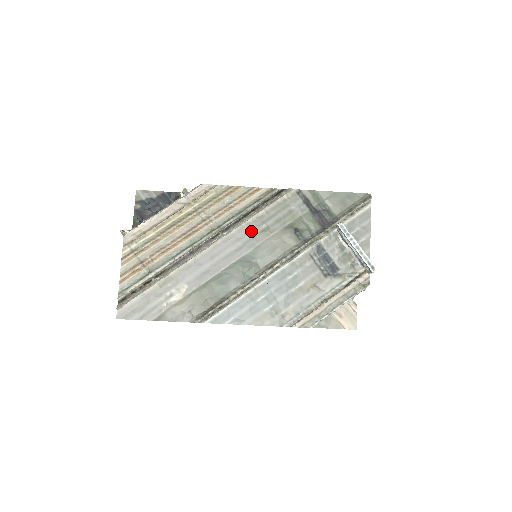
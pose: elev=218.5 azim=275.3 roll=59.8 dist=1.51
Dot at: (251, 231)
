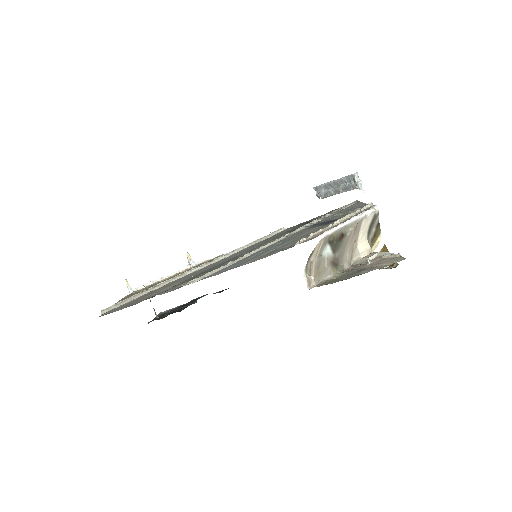
Dot at: (248, 248)
